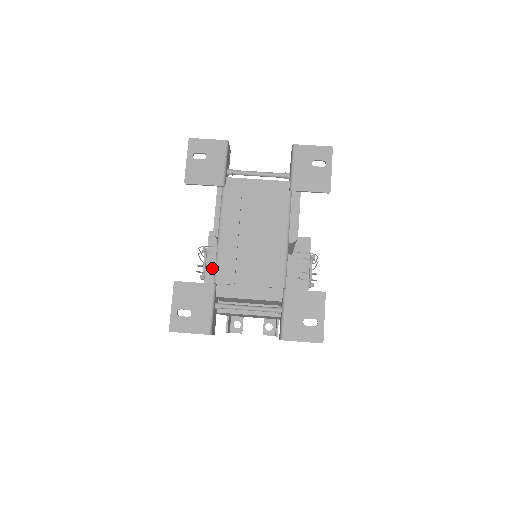
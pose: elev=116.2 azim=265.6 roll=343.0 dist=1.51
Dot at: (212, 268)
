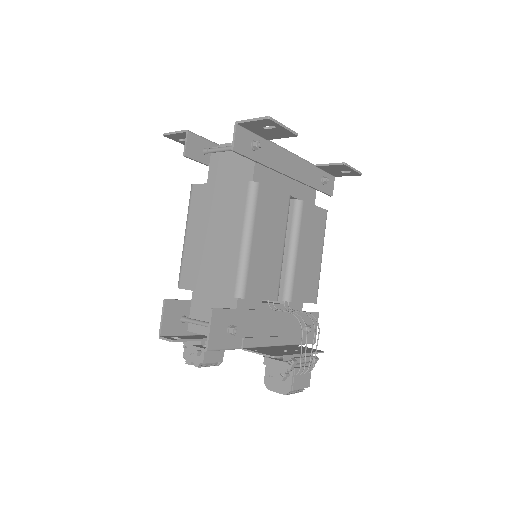
Dot at: occluded
